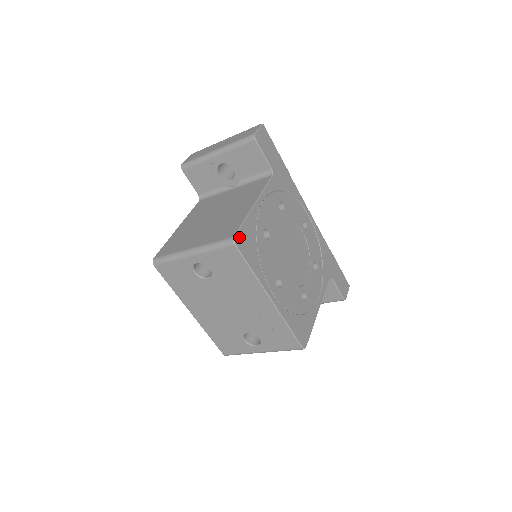
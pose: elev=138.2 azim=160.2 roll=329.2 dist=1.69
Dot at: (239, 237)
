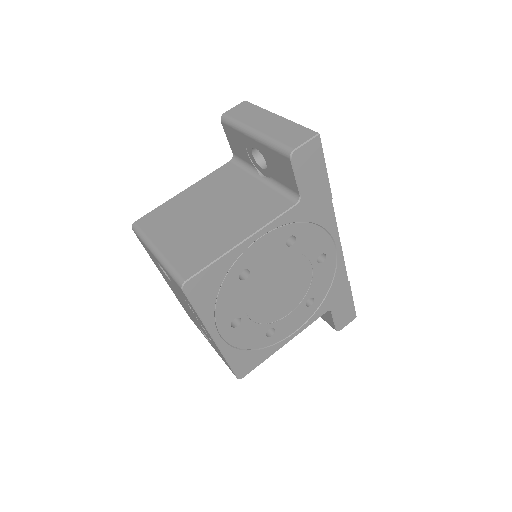
Dot at: (194, 281)
